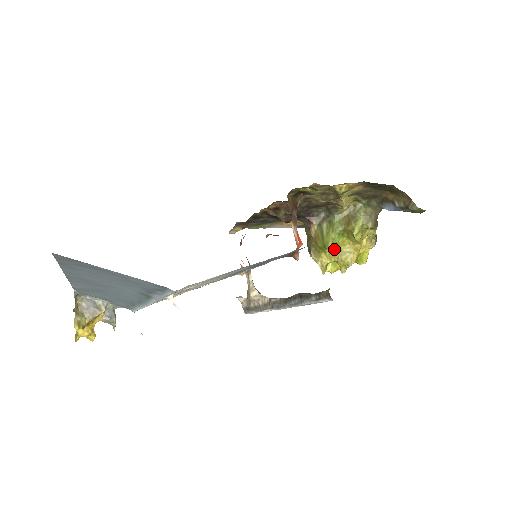
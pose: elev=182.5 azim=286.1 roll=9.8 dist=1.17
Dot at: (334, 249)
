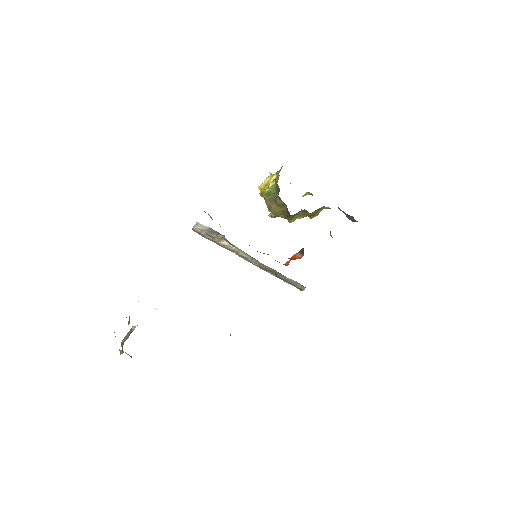
Dot at: occluded
